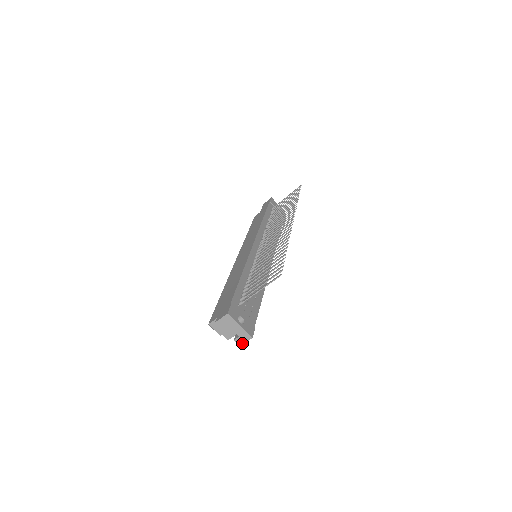
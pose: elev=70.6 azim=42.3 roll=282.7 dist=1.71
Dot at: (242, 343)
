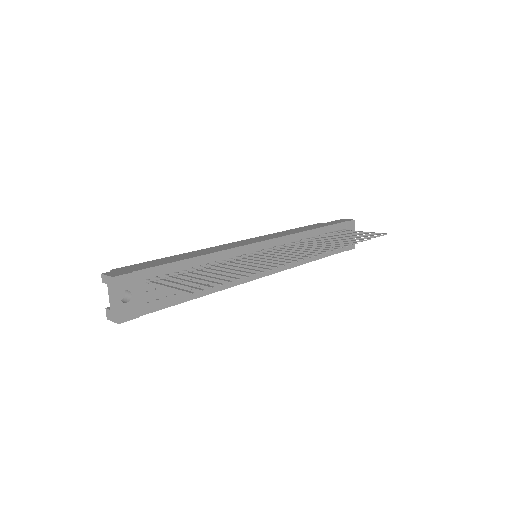
Dot at: (109, 318)
